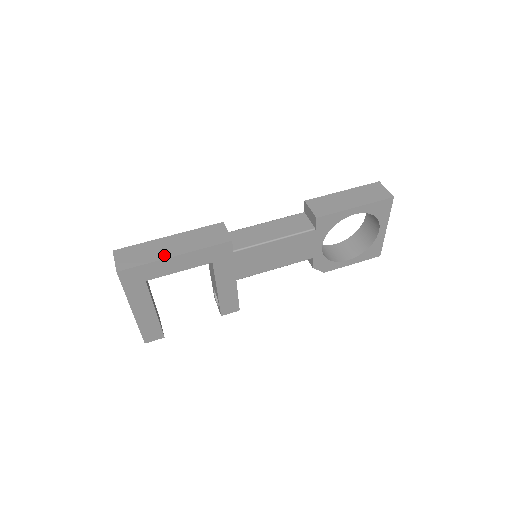
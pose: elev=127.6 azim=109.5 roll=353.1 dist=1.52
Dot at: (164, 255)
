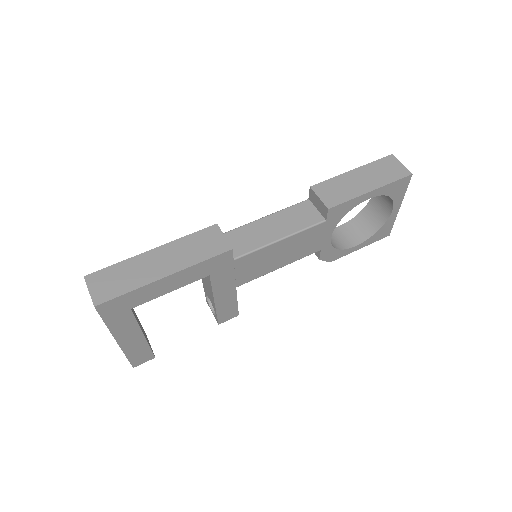
Dot at: (151, 277)
